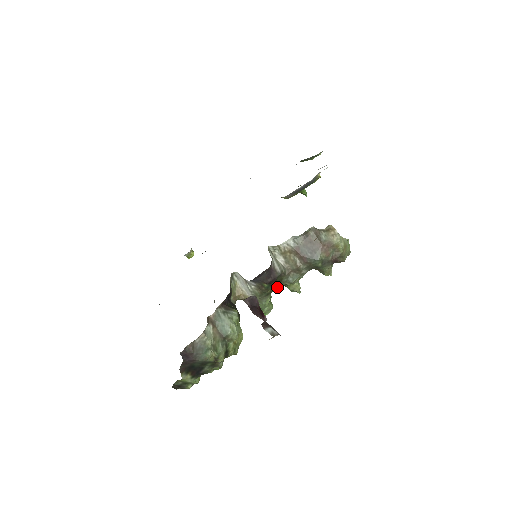
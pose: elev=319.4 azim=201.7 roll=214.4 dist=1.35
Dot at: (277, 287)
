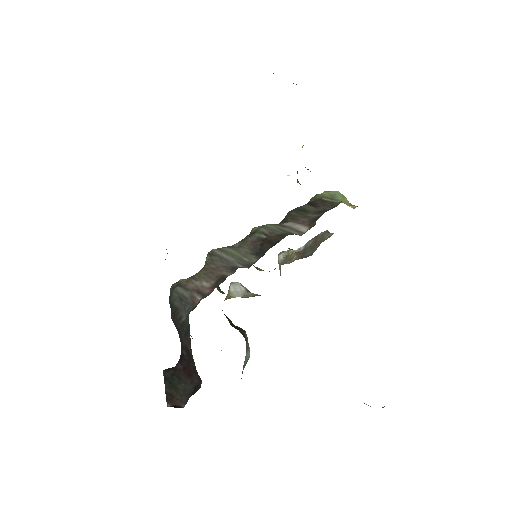
Dot at: occluded
